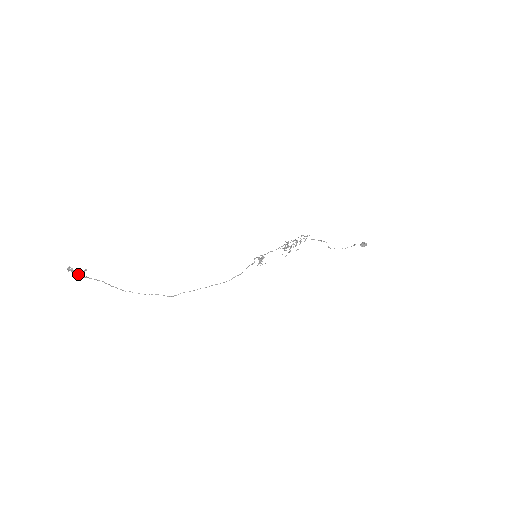
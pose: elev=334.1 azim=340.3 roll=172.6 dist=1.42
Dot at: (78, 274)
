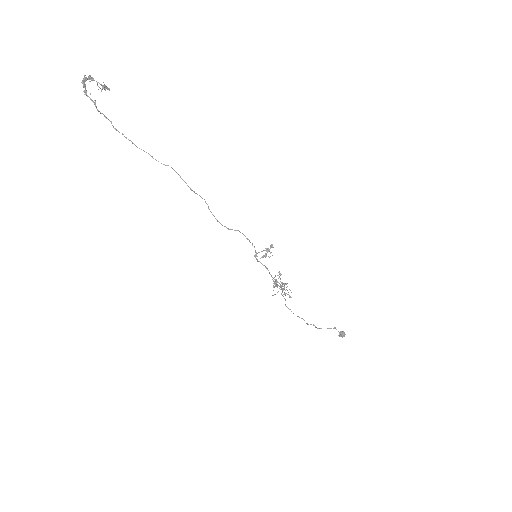
Dot at: (87, 96)
